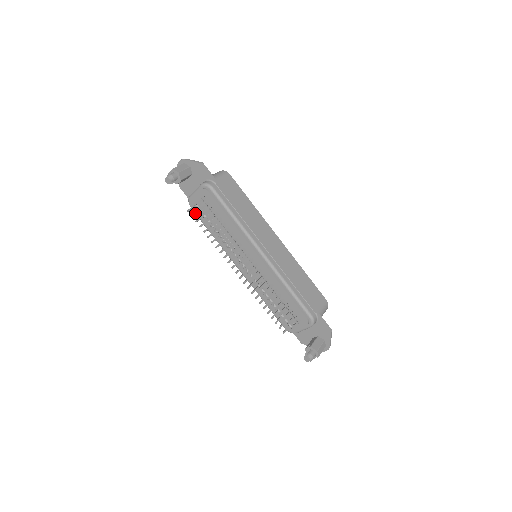
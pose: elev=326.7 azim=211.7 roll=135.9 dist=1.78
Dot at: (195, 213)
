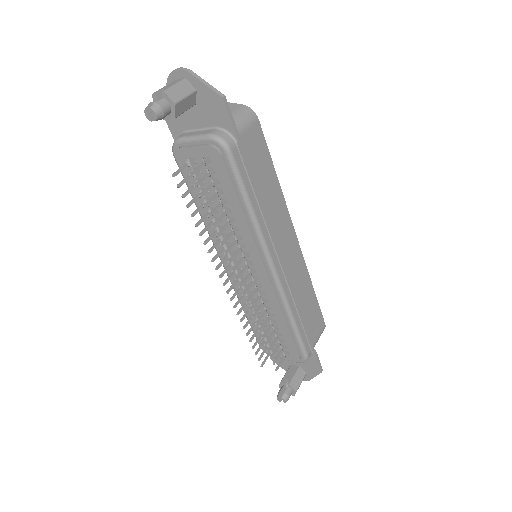
Dot at: (184, 180)
